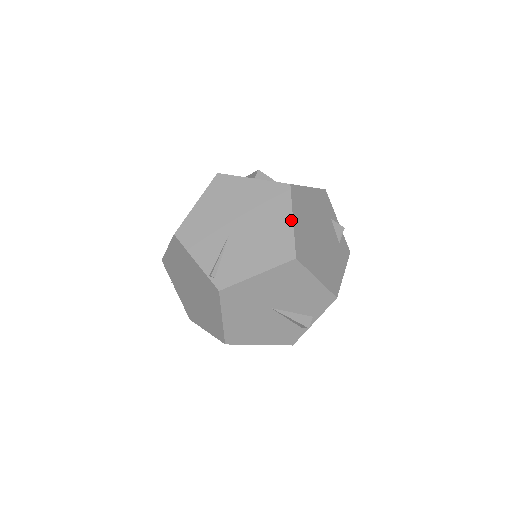
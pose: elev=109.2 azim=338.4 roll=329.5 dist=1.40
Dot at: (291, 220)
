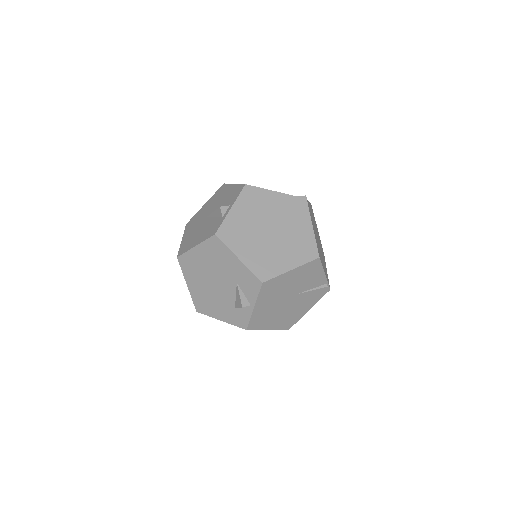
Dot at: occluded
